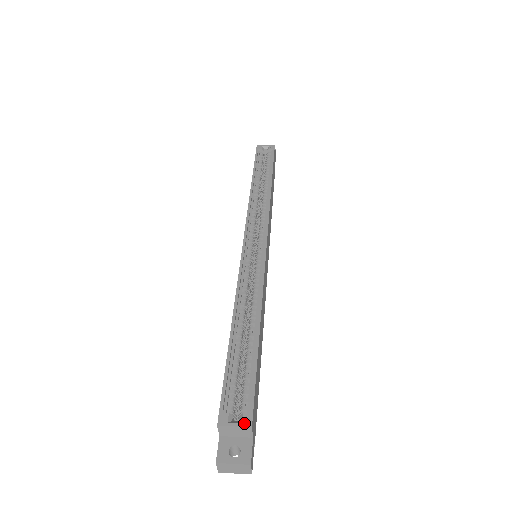
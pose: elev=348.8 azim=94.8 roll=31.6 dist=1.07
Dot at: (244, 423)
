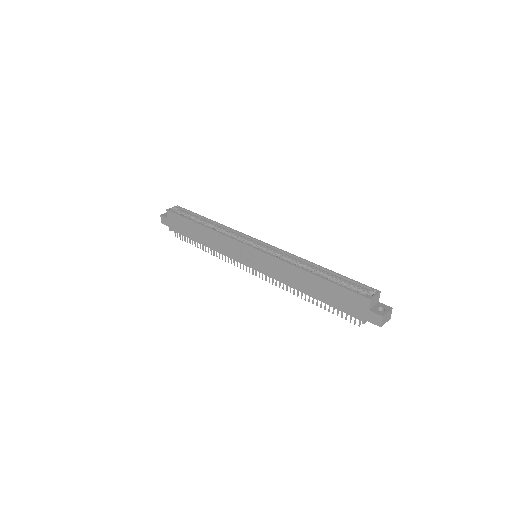
Dot at: (377, 292)
